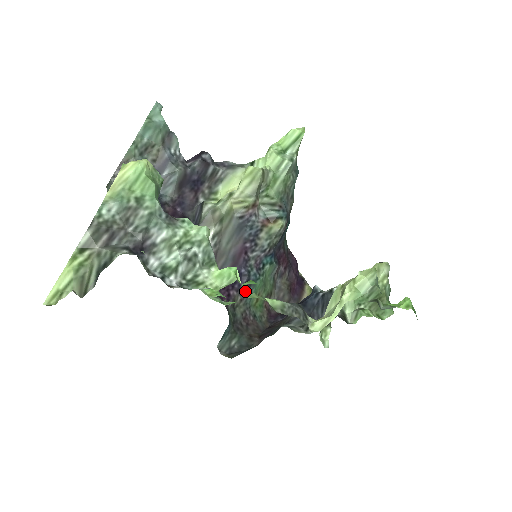
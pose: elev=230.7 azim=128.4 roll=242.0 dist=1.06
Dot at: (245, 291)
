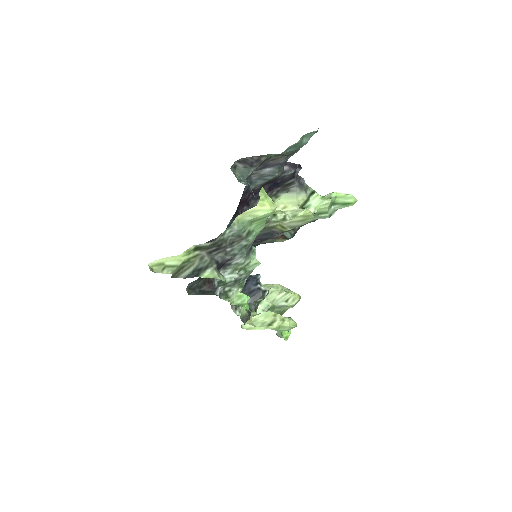
Dot at: occluded
